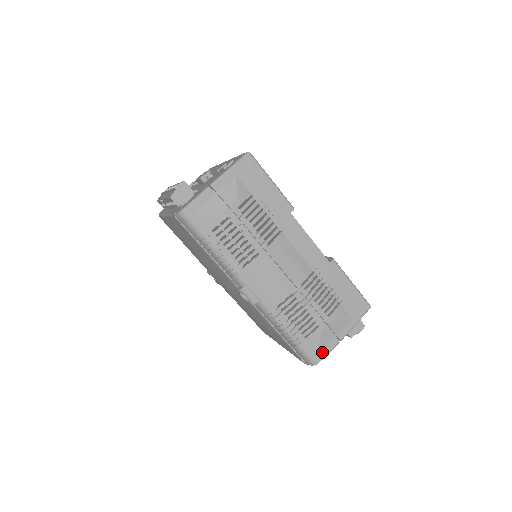
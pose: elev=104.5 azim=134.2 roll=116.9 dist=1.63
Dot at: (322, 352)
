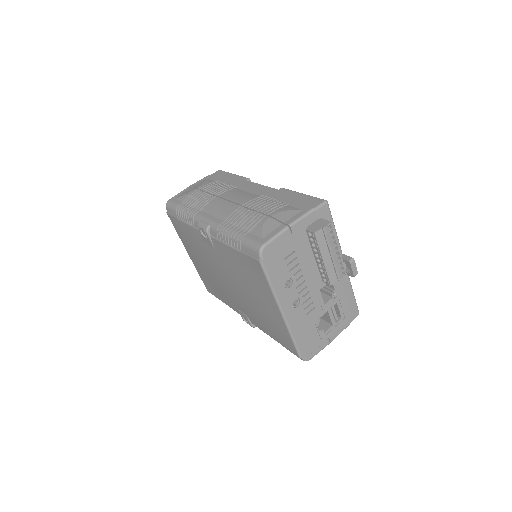
Dot at: (267, 237)
